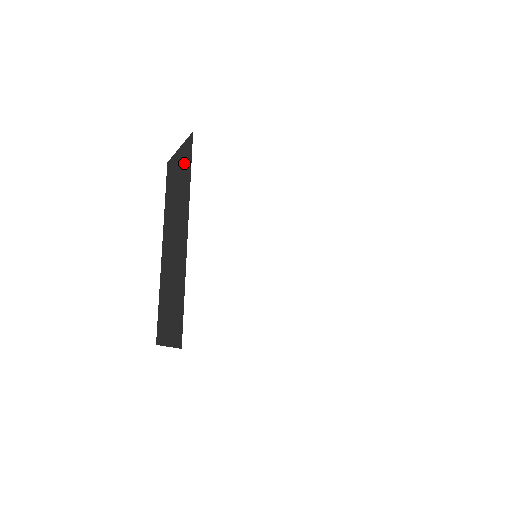
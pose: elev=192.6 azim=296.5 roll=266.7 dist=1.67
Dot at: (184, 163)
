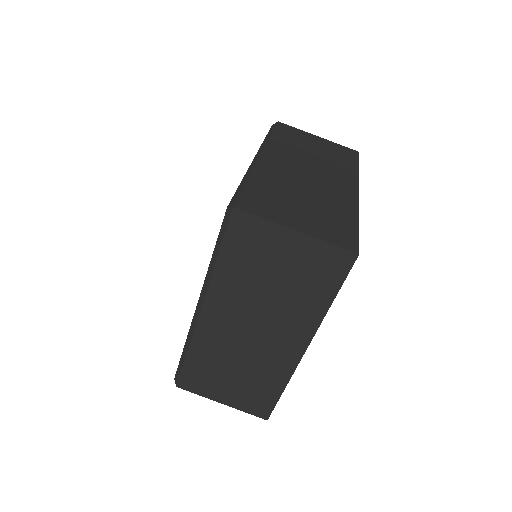
Dot at: (314, 269)
